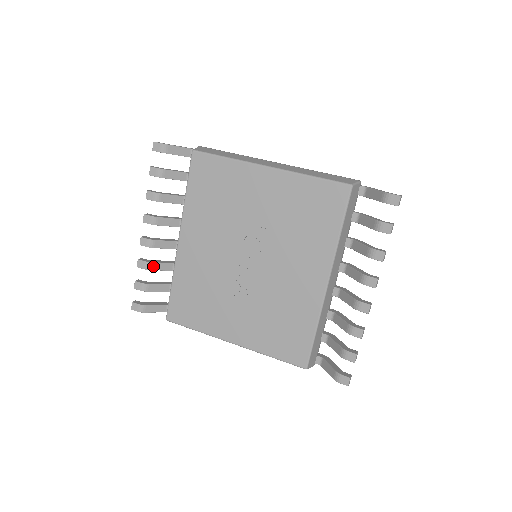
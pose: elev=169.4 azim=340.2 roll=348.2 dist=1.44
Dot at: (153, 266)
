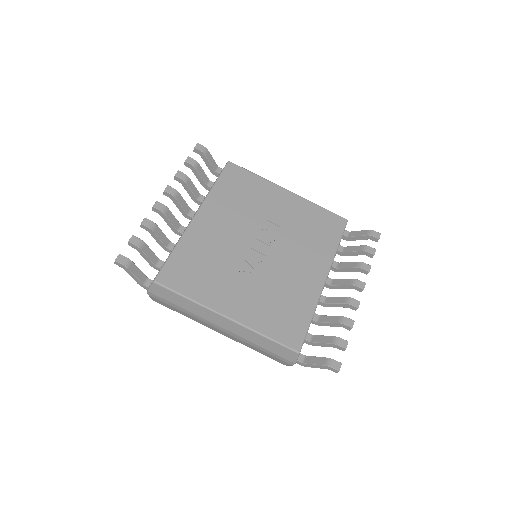
Dot at: (157, 230)
